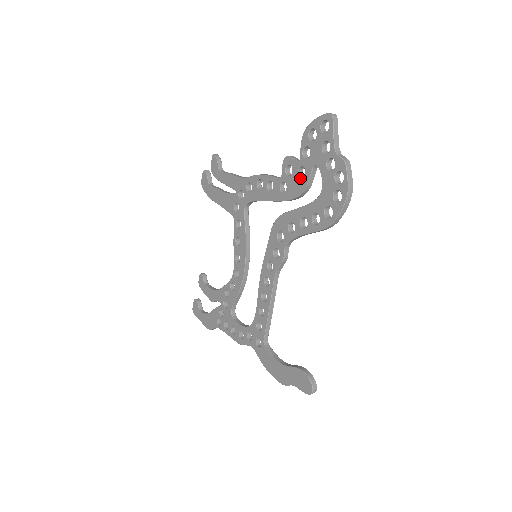
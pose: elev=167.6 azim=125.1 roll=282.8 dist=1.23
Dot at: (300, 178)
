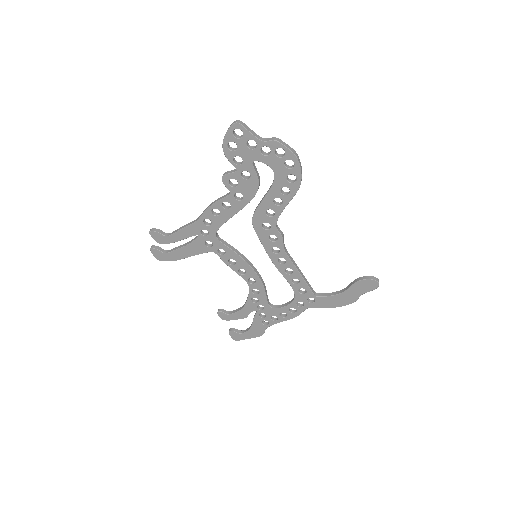
Dot at: (248, 179)
